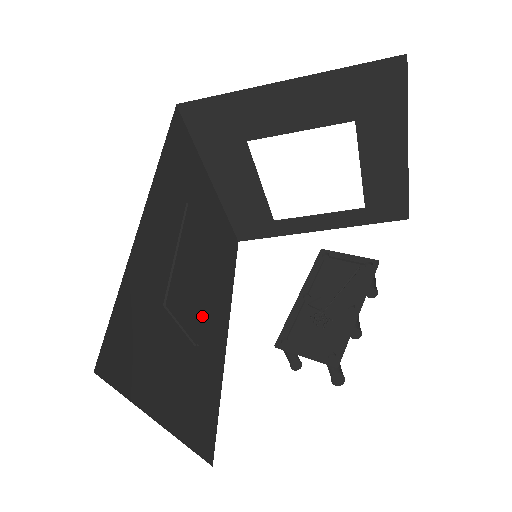
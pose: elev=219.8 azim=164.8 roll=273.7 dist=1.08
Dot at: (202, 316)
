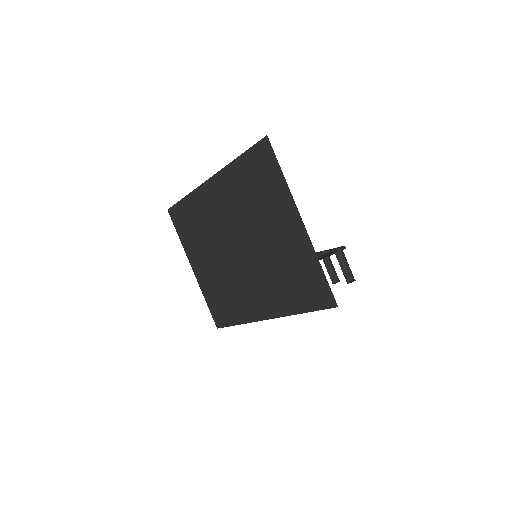
Dot at: (255, 263)
